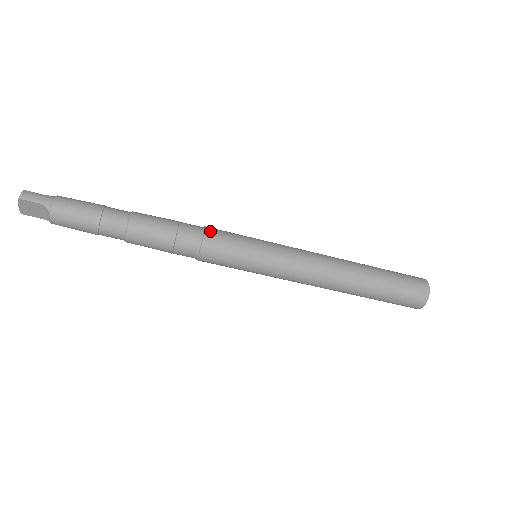
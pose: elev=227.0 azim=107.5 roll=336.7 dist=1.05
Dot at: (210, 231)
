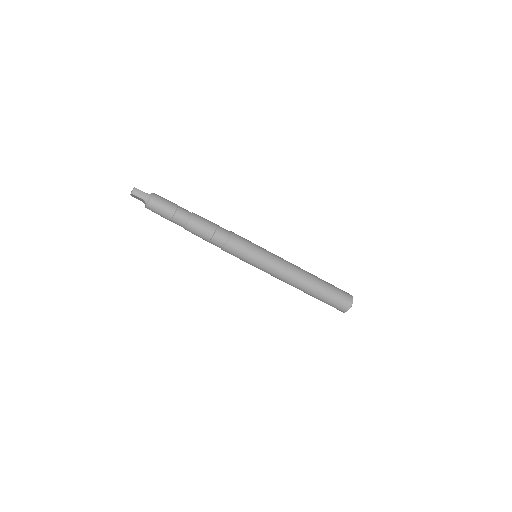
Dot at: (232, 239)
